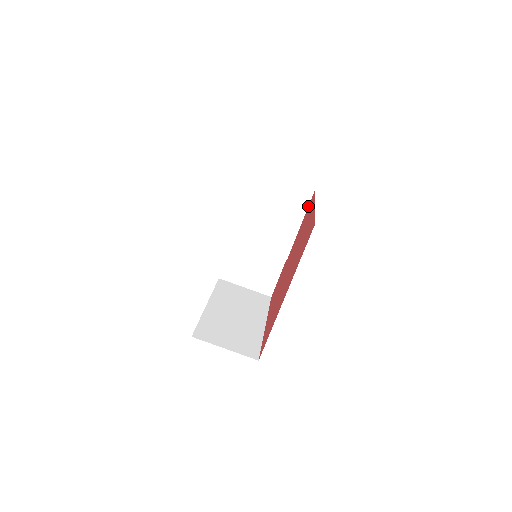
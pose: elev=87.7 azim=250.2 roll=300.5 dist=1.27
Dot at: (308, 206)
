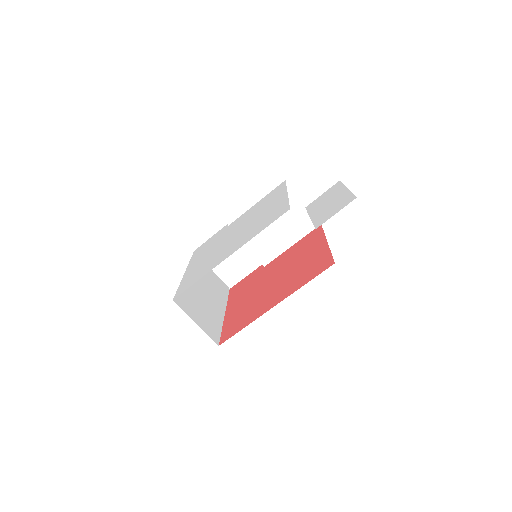
Dot at: (308, 233)
